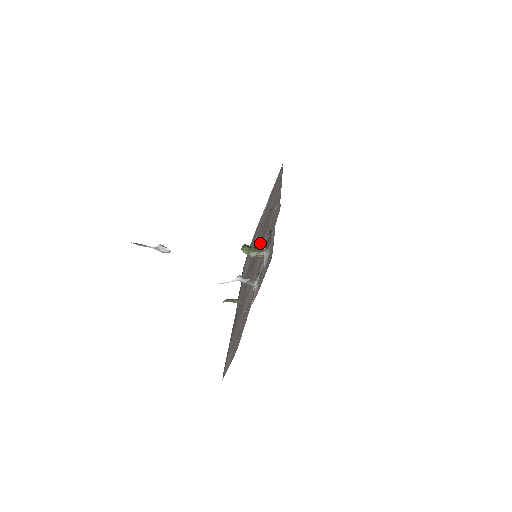
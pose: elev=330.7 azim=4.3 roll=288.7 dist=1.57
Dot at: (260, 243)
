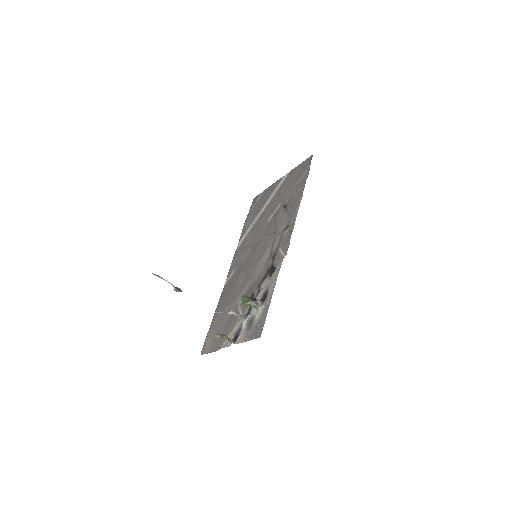
Dot at: (264, 241)
